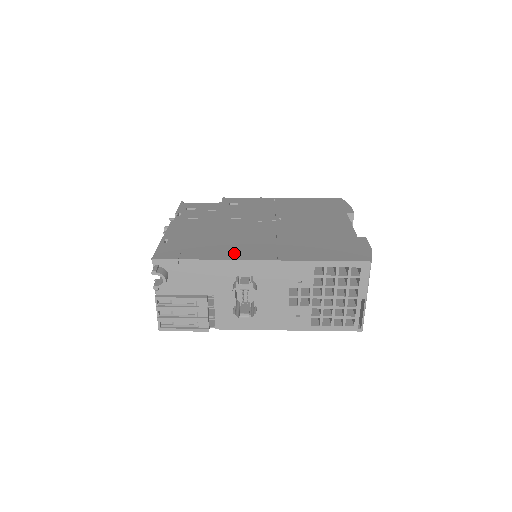
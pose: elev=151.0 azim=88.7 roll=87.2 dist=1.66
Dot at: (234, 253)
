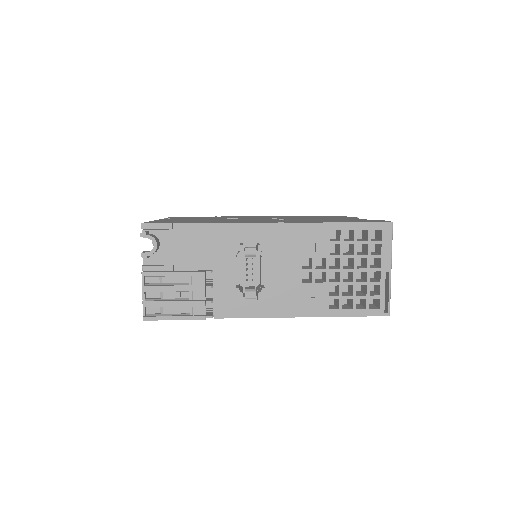
Dot at: occluded
